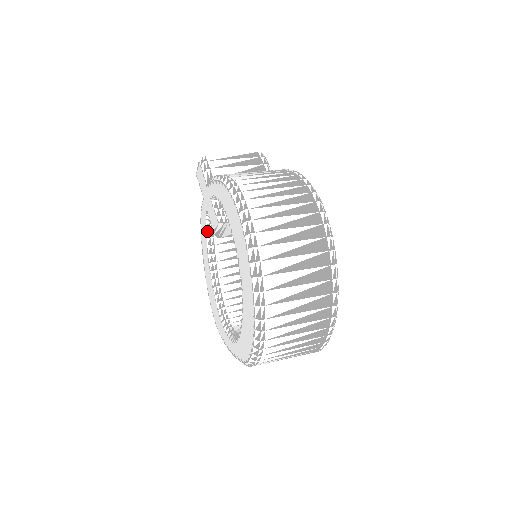
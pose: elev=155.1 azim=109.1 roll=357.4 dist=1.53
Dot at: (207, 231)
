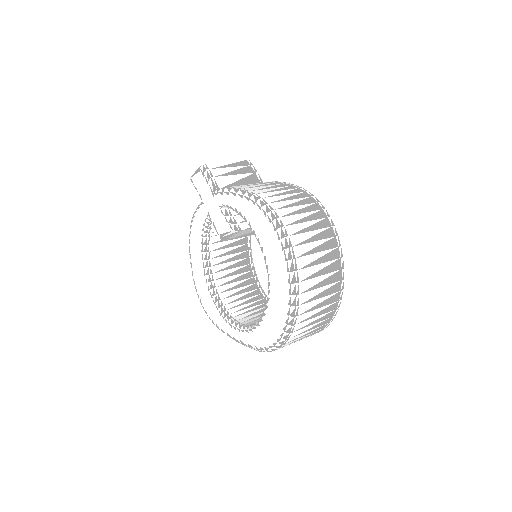
Dot at: (204, 232)
